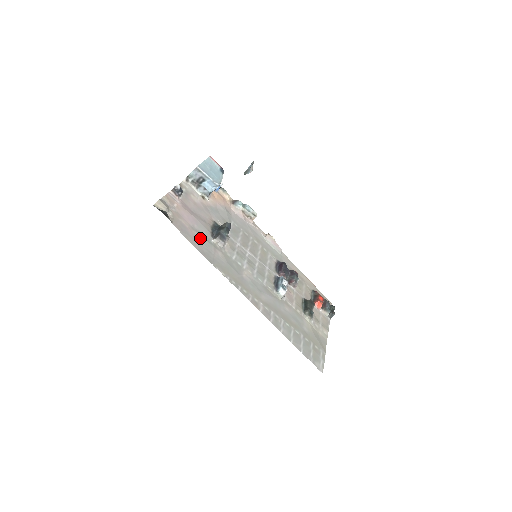
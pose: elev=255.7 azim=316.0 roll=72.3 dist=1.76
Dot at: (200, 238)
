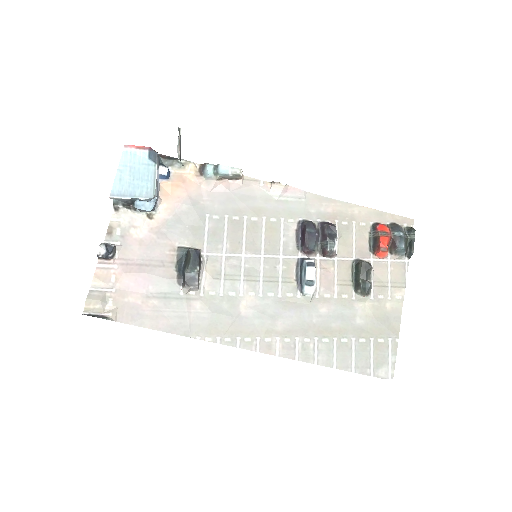
Dot at: (162, 305)
